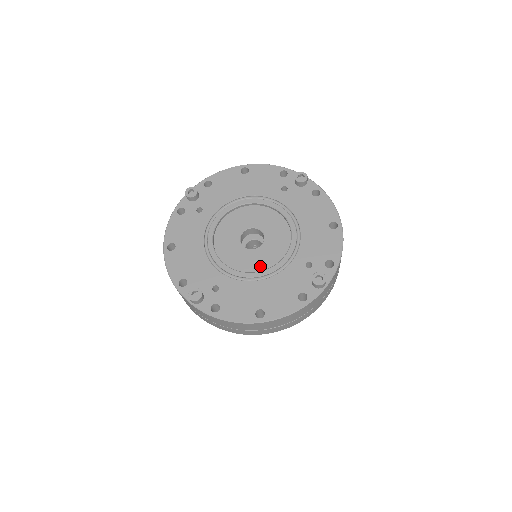
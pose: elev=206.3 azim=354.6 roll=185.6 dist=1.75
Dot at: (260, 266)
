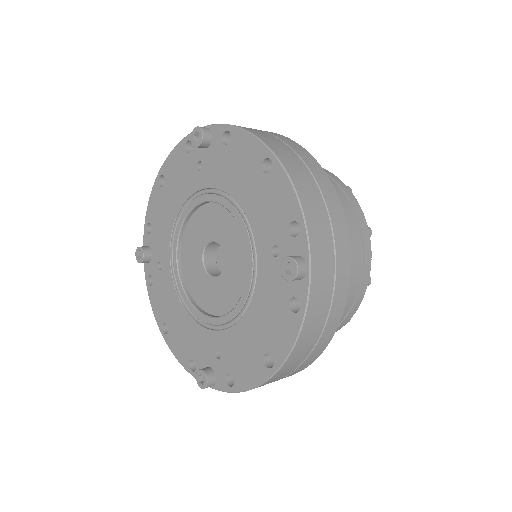
Dot at: (197, 294)
